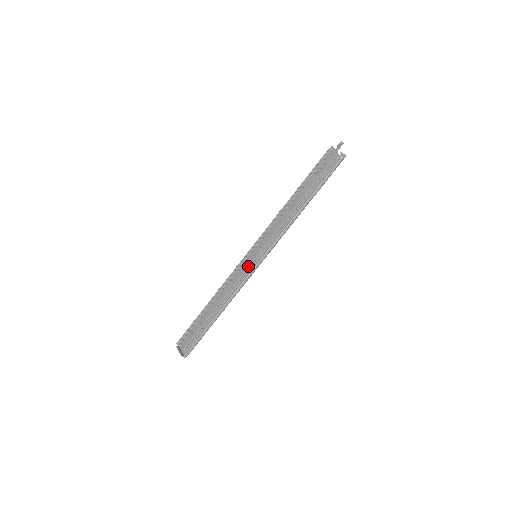
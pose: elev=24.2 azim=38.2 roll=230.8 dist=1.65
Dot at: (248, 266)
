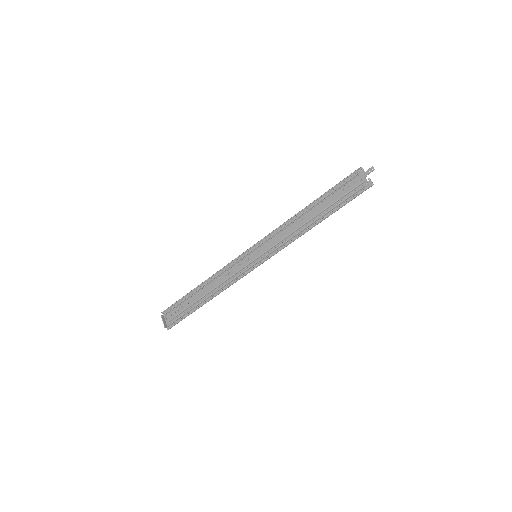
Dot at: (246, 265)
